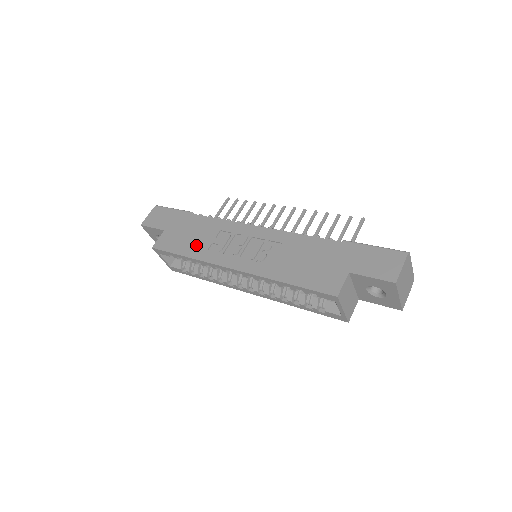
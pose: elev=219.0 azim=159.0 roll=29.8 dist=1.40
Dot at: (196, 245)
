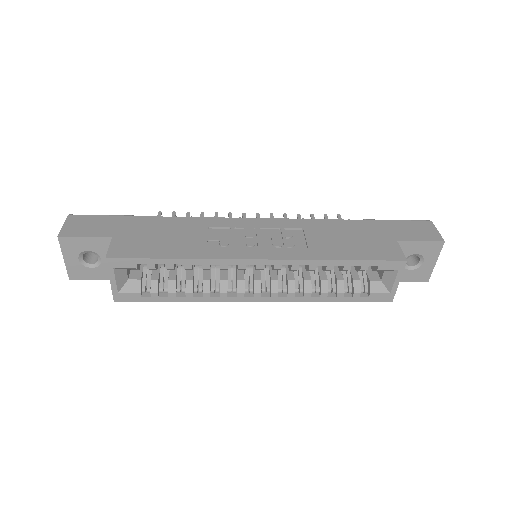
Dot at: (184, 245)
